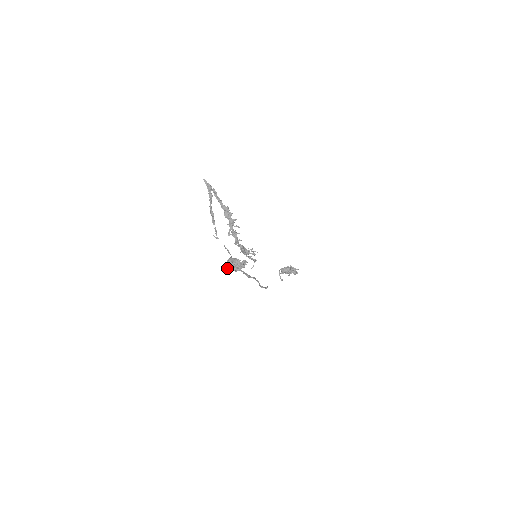
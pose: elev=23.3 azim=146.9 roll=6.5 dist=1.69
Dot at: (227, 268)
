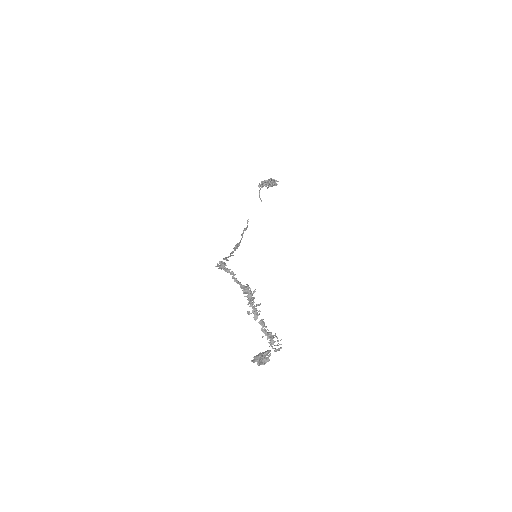
Dot at: occluded
